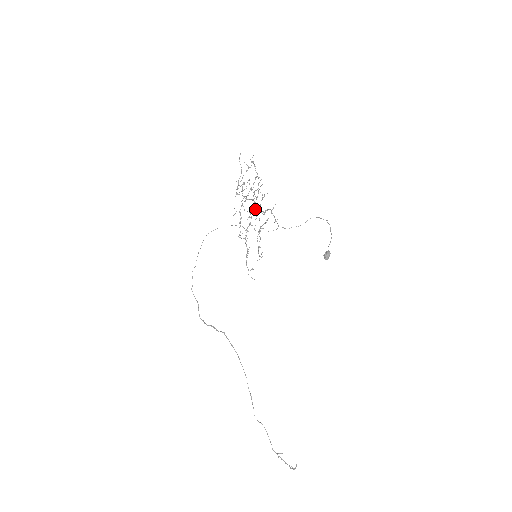
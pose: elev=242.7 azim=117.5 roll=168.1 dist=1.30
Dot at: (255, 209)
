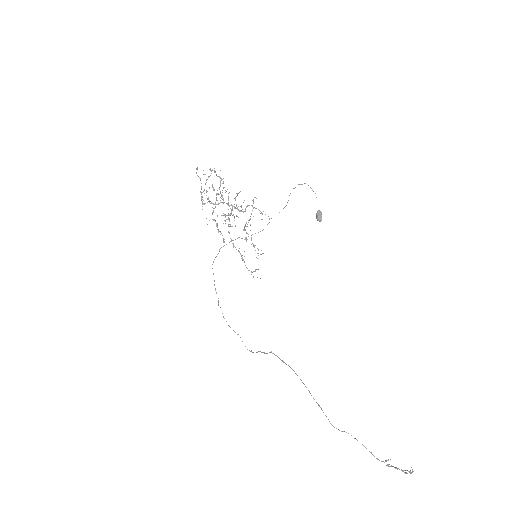
Dot at: occluded
